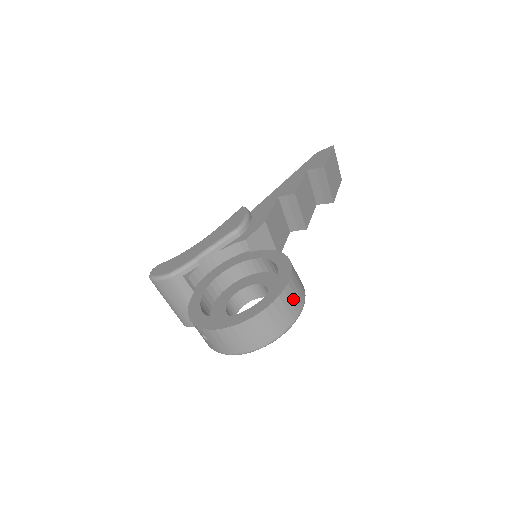
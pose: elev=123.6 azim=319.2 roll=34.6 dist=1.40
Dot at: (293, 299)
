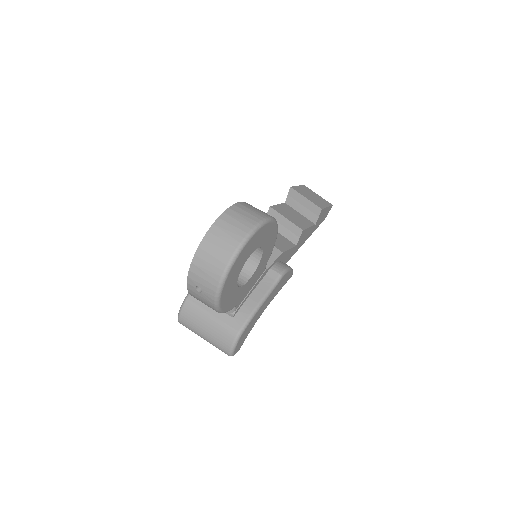
Dot at: (249, 211)
